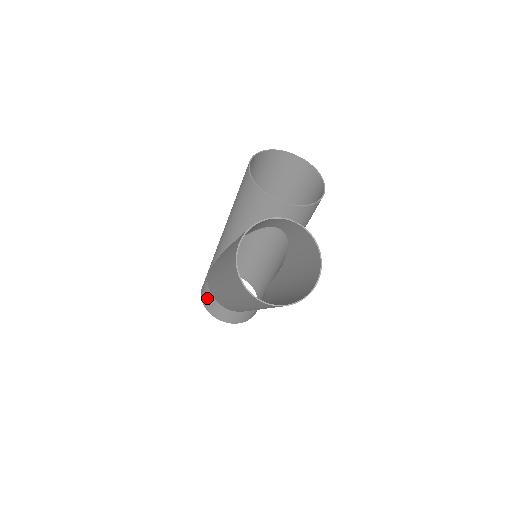
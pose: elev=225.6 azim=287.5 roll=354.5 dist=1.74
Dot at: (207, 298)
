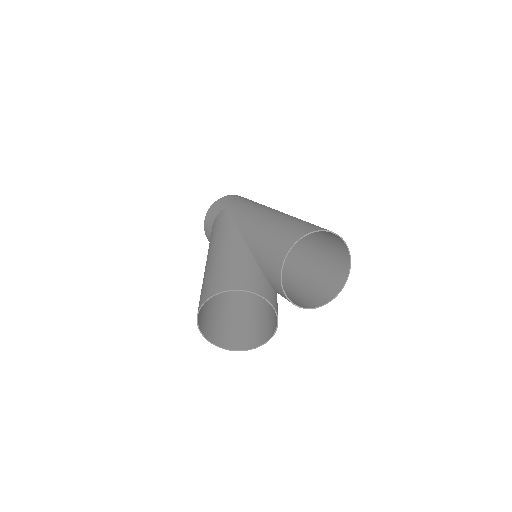
Dot at: (211, 217)
